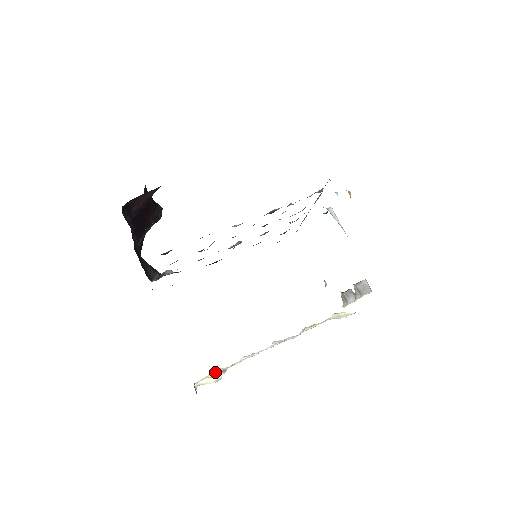
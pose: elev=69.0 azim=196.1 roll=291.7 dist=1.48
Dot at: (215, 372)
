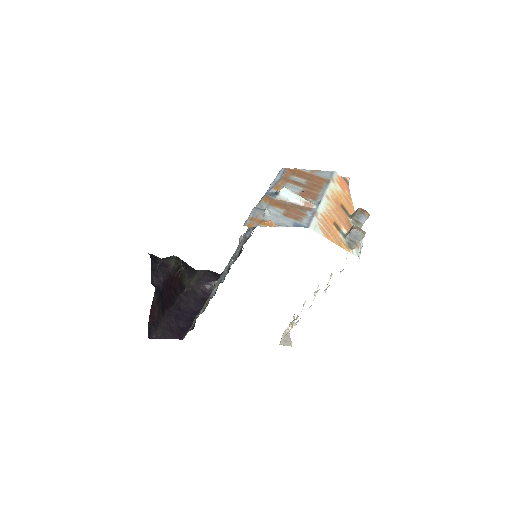
Dot at: (286, 334)
